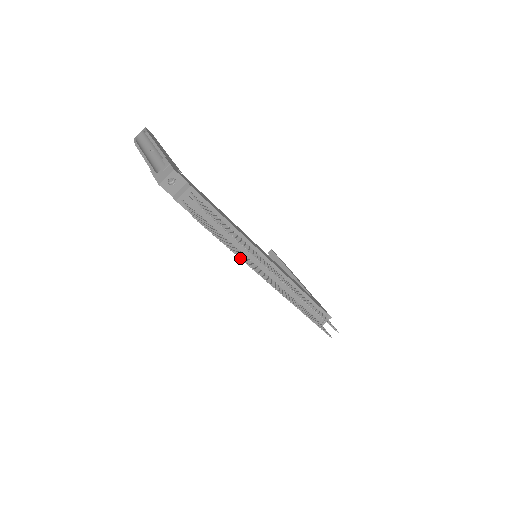
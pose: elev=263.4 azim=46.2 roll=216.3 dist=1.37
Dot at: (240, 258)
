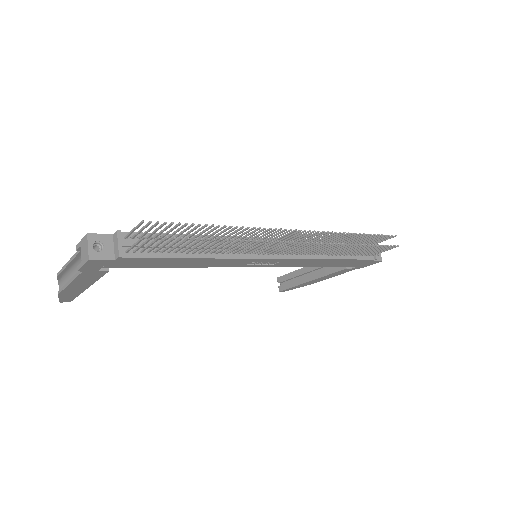
Dot at: (232, 240)
